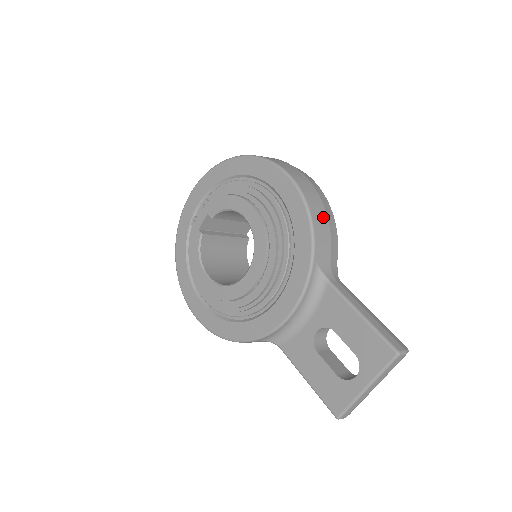
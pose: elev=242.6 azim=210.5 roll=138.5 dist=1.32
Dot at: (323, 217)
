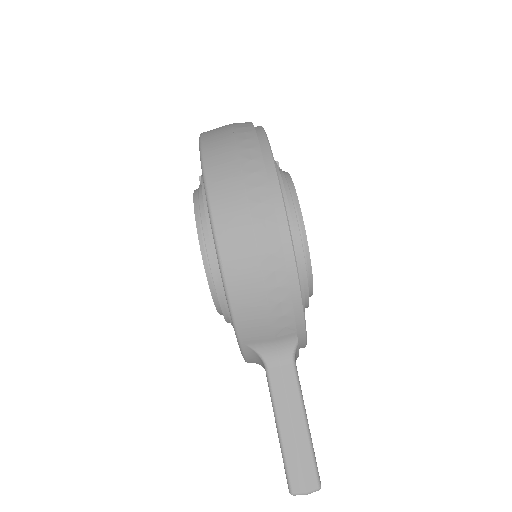
Dot at: (256, 297)
